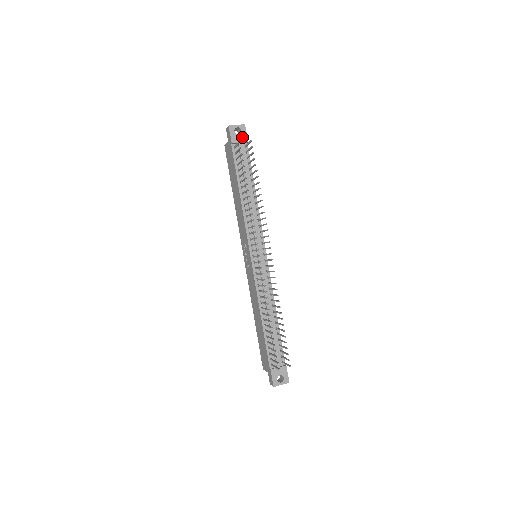
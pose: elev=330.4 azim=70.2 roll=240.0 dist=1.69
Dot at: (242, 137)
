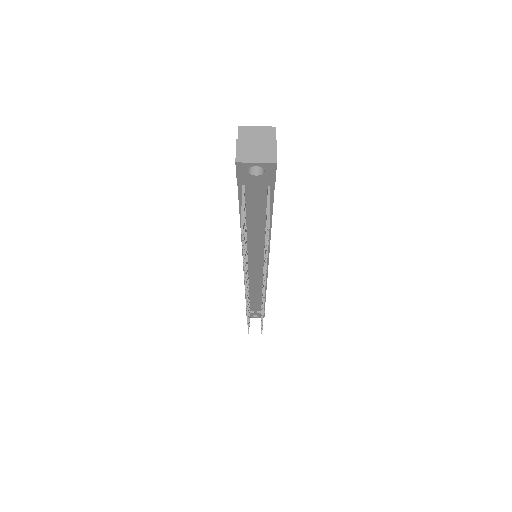
Dot at: (263, 179)
